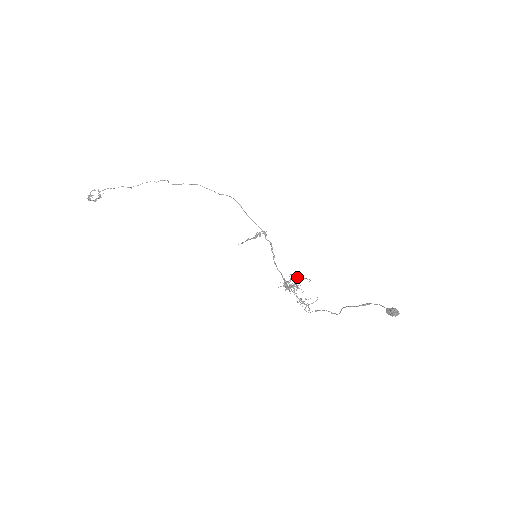
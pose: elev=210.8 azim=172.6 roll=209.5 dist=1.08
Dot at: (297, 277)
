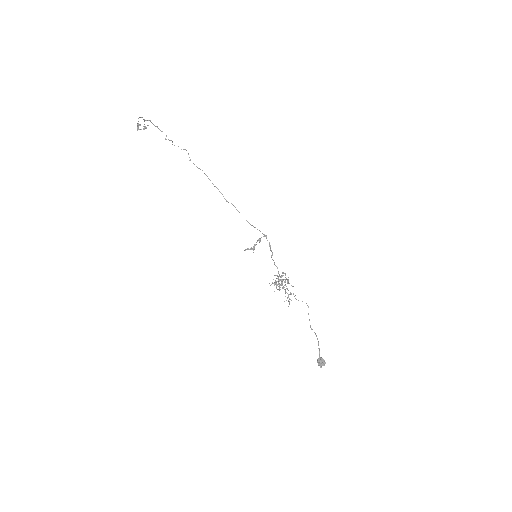
Dot at: occluded
